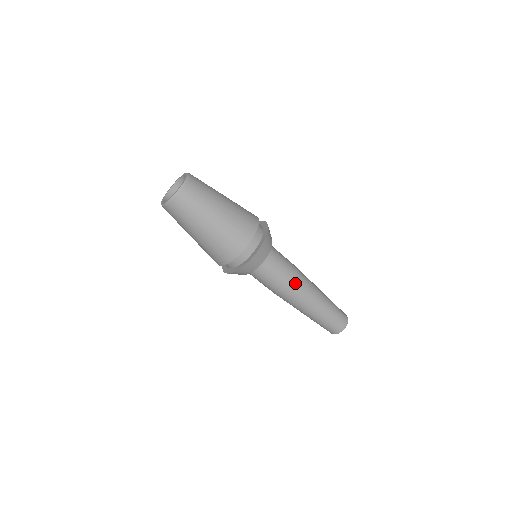
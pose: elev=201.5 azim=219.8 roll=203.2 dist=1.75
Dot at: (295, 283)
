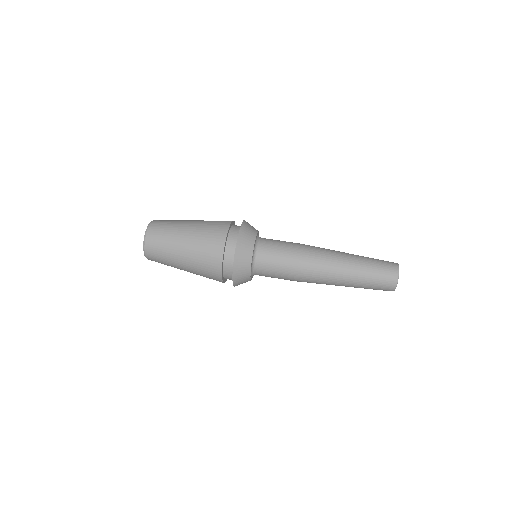
Dot at: (303, 259)
